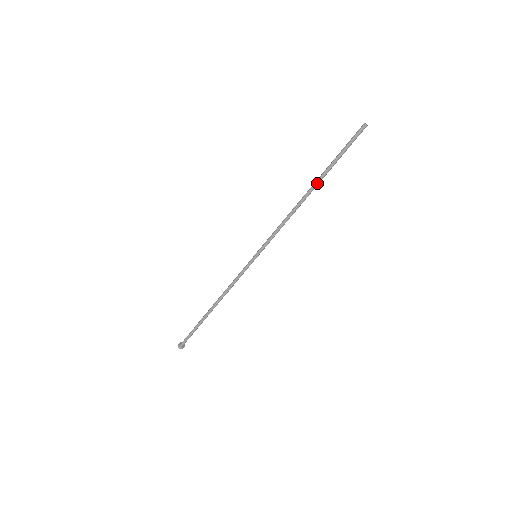
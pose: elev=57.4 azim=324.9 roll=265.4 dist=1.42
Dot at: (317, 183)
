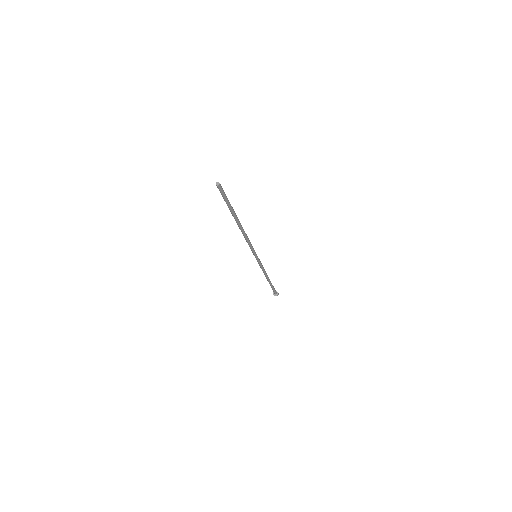
Dot at: (236, 220)
